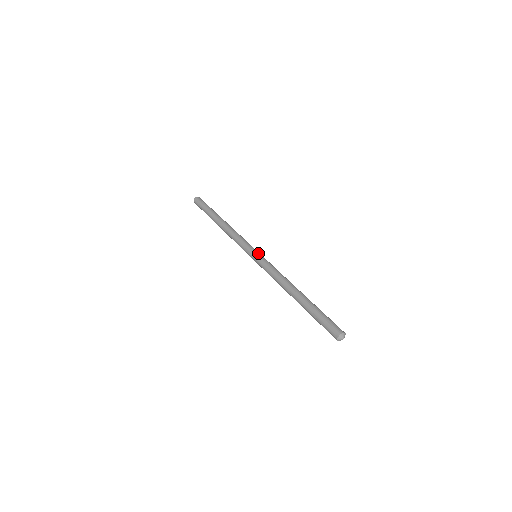
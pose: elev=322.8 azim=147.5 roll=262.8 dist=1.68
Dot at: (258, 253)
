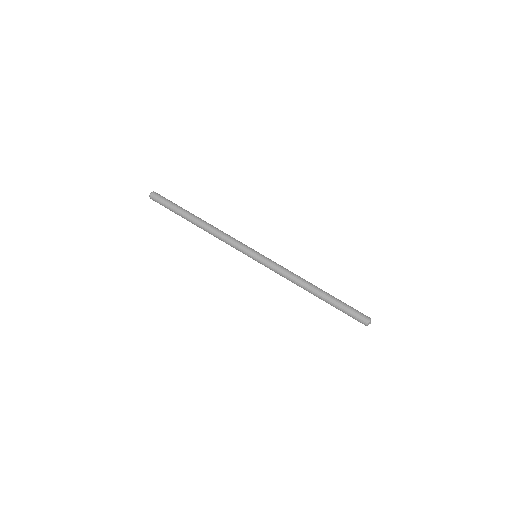
Dot at: occluded
